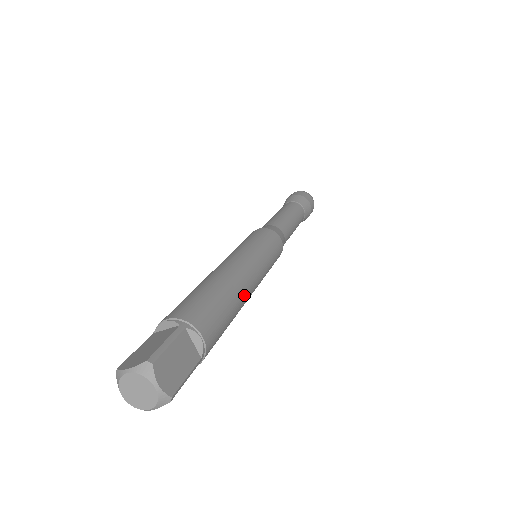
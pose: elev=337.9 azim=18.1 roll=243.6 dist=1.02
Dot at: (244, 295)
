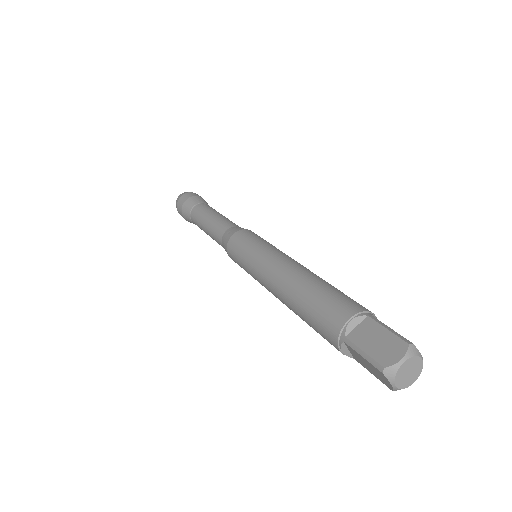
Dot at: occluded
